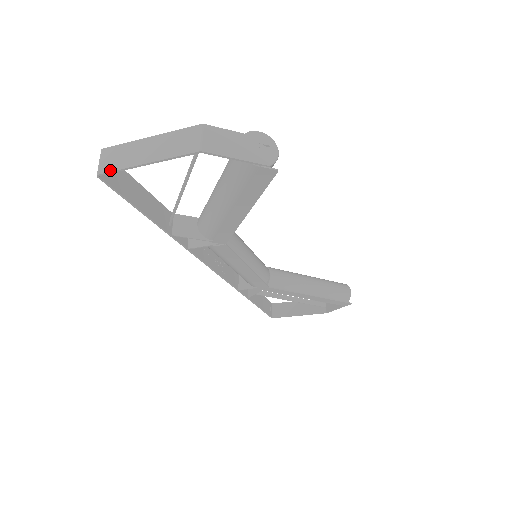
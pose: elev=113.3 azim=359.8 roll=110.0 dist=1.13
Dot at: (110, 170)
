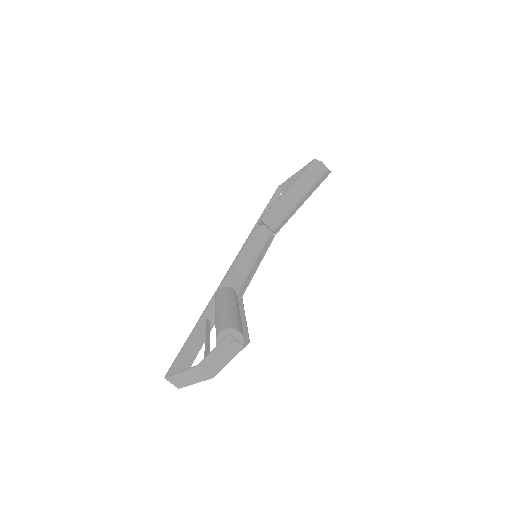
Dot at: (182, 387)
